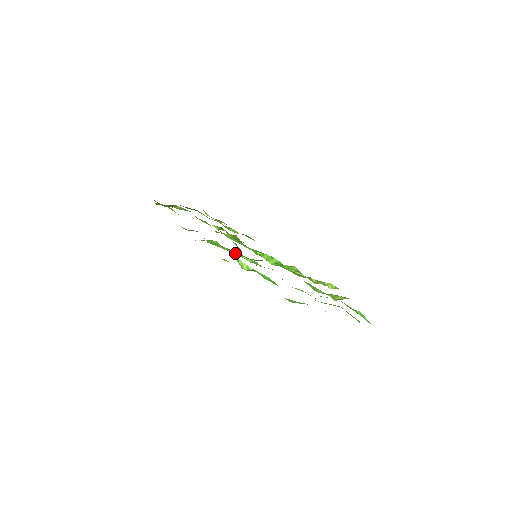
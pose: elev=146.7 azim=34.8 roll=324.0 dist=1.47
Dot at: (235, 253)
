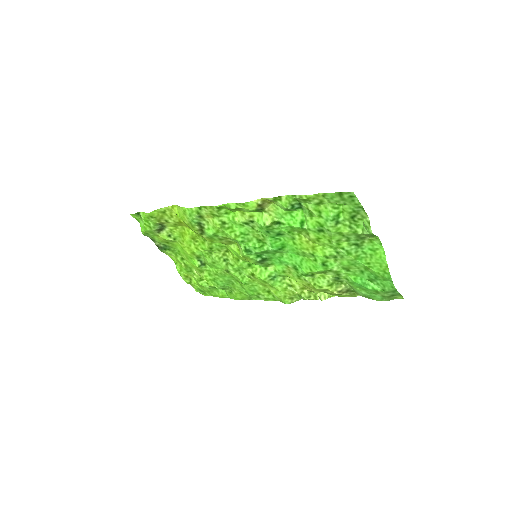
Dot at: (241, 241)
